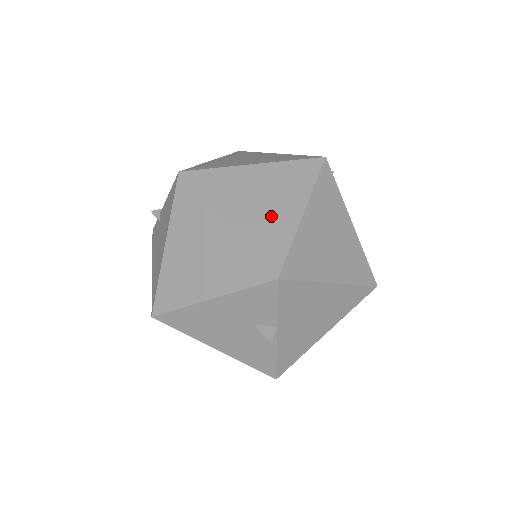
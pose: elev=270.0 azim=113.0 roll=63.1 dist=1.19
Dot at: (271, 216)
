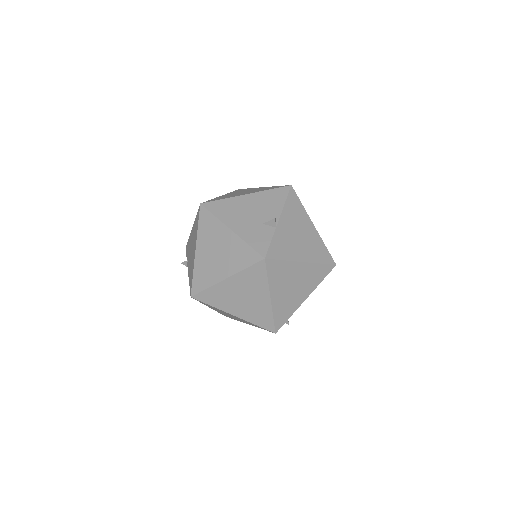
Dot at: (254, 306)
